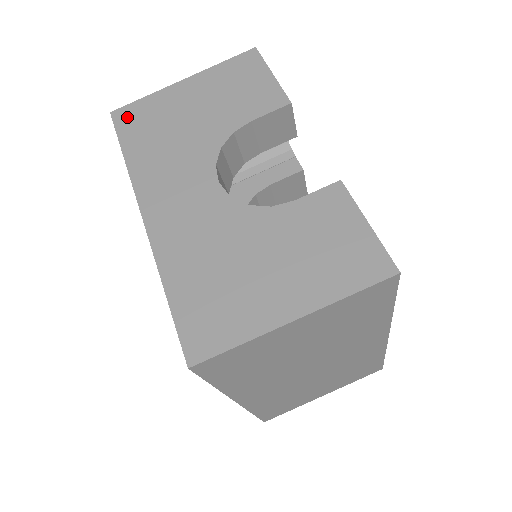
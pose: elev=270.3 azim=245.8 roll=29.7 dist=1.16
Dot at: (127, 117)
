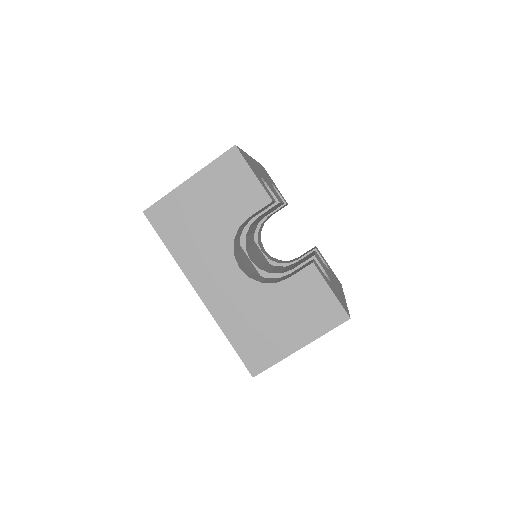
Dot at: (158, 216)
